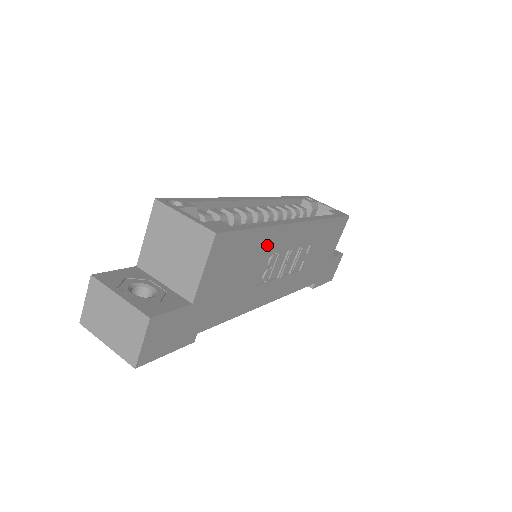
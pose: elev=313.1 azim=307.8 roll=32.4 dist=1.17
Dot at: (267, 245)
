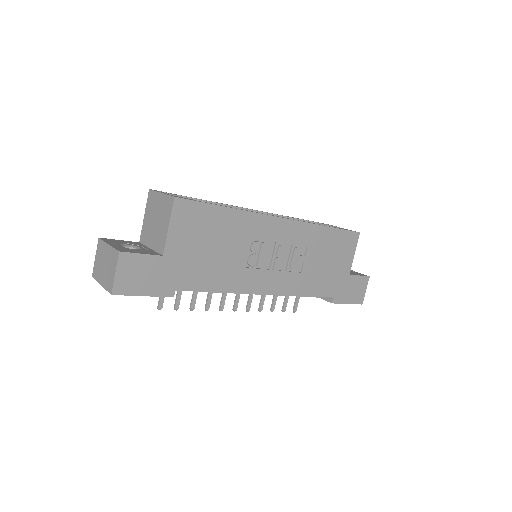
Dot at: (242, 228)
